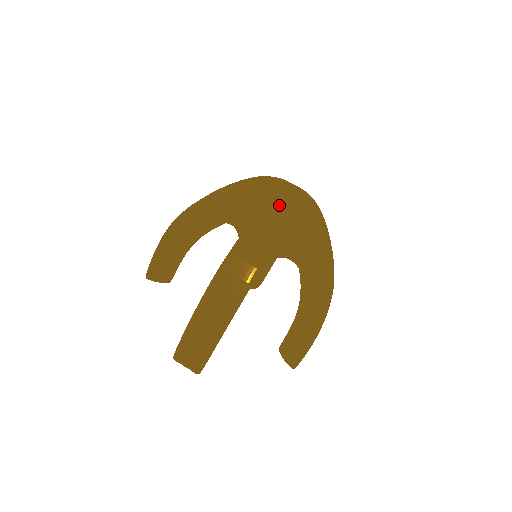
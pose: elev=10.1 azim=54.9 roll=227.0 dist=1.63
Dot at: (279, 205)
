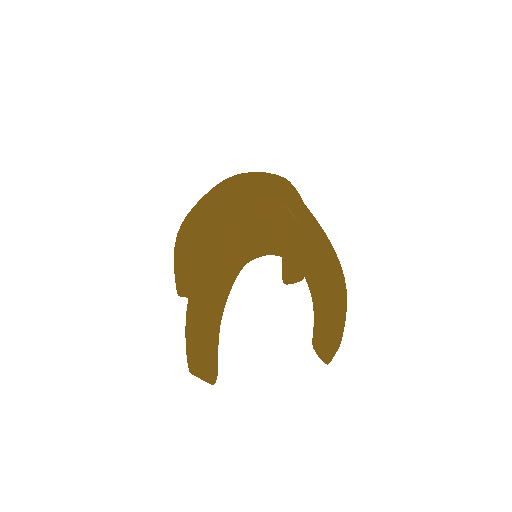
Dot at: (237, 205)
